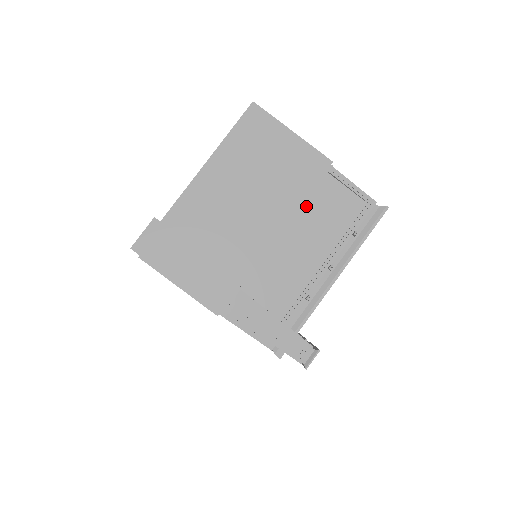
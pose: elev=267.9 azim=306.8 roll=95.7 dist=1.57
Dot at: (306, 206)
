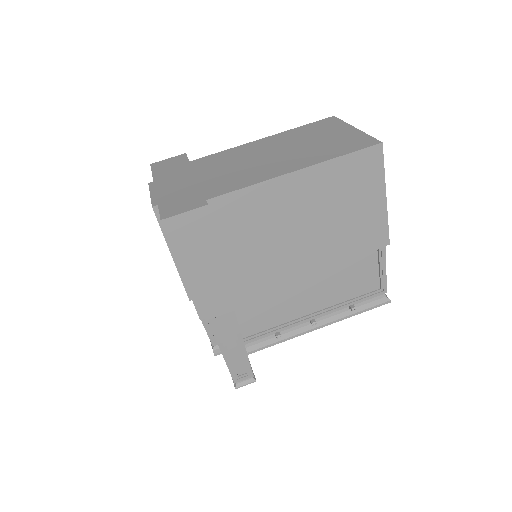
Dot at: (337, 263)
